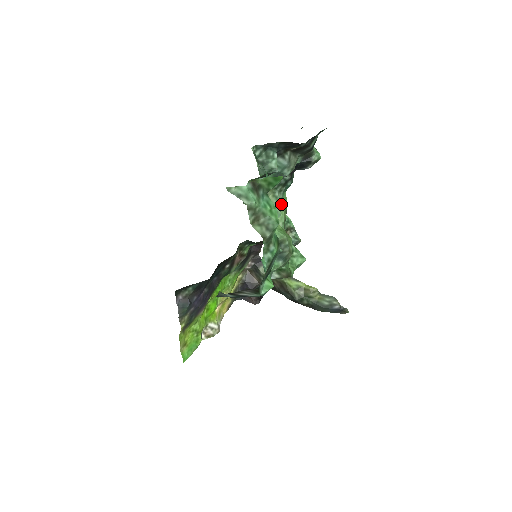
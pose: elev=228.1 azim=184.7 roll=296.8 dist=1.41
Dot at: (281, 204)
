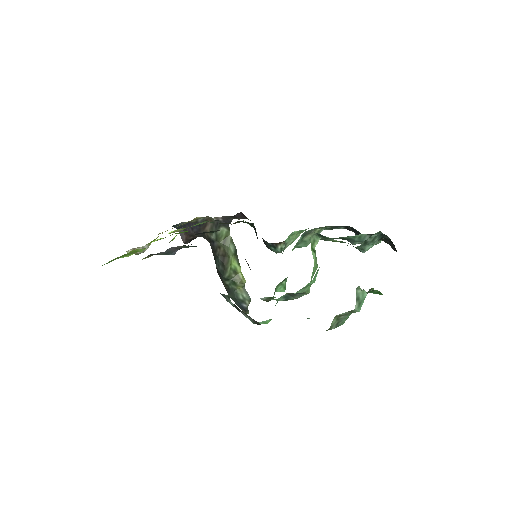
Dot at: occluded
